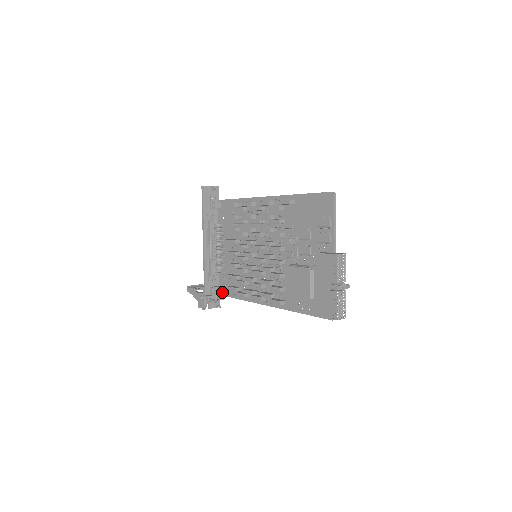
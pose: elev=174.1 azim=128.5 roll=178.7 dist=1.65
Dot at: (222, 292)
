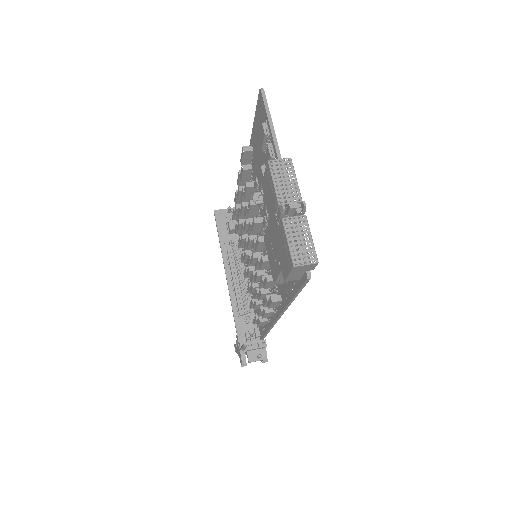
Dot at: (259, 334)
